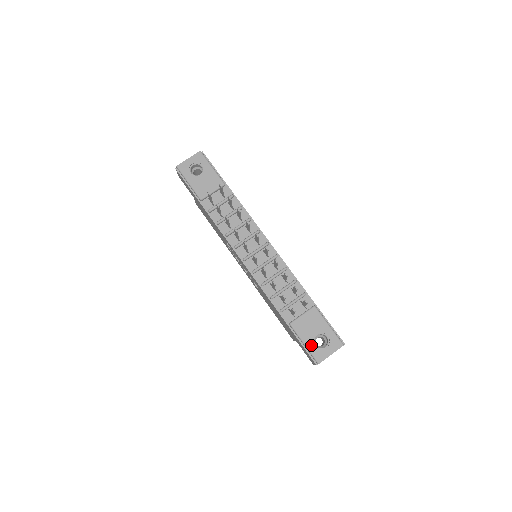
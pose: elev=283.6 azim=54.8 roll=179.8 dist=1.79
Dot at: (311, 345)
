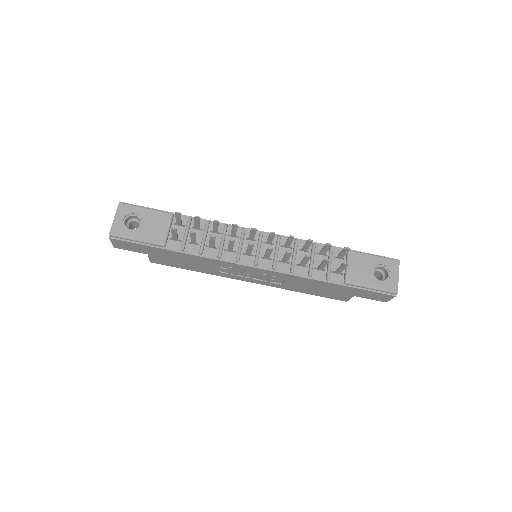
Dot at: (378, 284)
